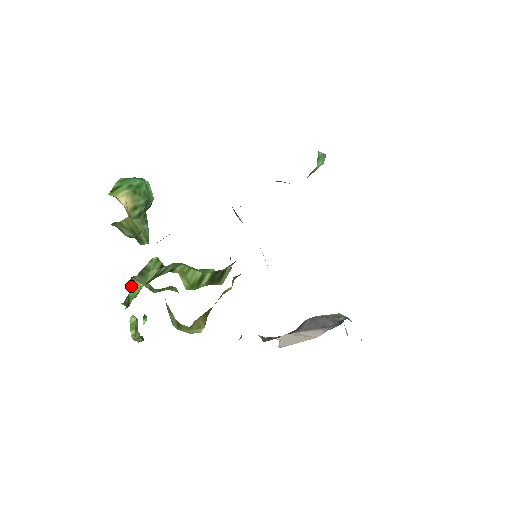
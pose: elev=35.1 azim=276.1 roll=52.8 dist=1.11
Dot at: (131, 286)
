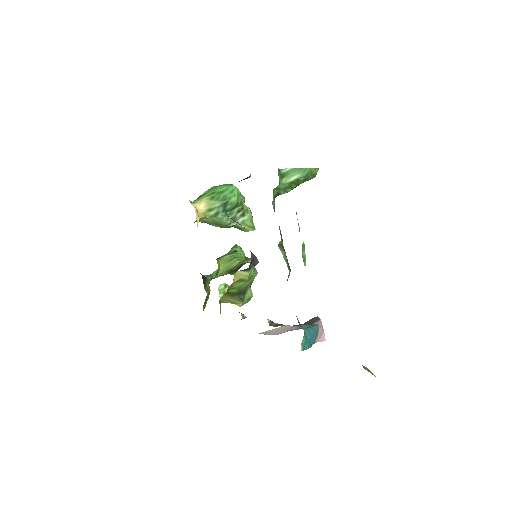
Dot at: occluded
